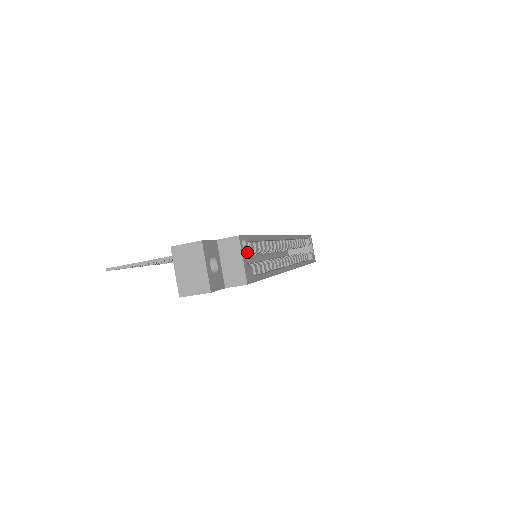
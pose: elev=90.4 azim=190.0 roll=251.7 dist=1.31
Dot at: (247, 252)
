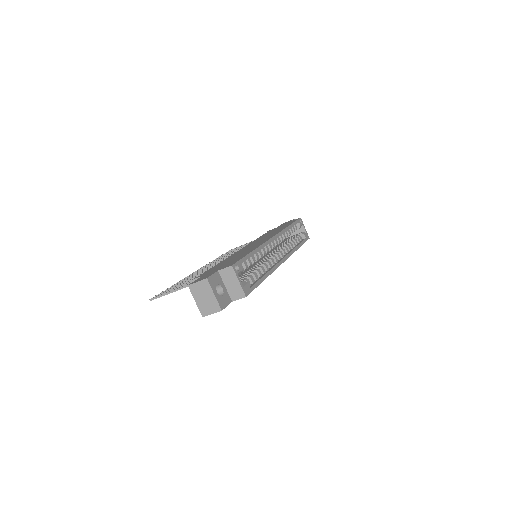
Dot at: (242, 270)
